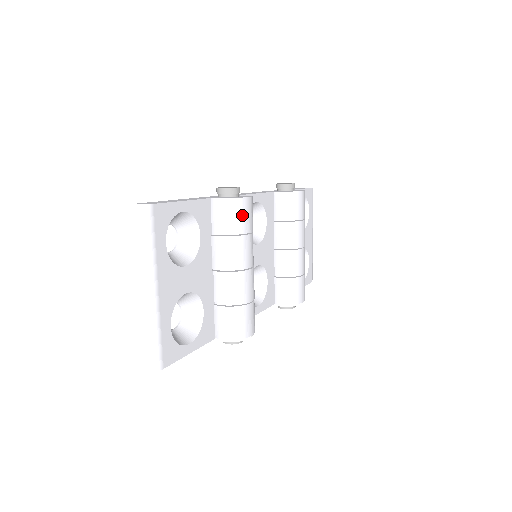
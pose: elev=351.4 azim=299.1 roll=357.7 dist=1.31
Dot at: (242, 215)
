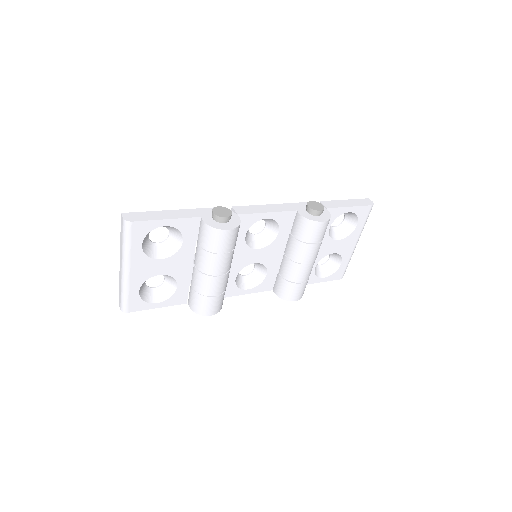
Dot at: (217, 241)
